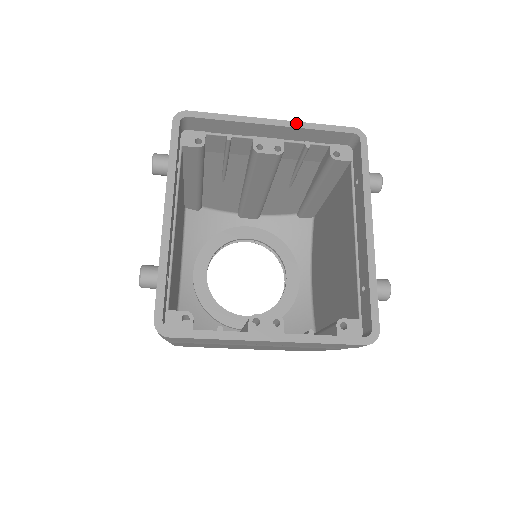
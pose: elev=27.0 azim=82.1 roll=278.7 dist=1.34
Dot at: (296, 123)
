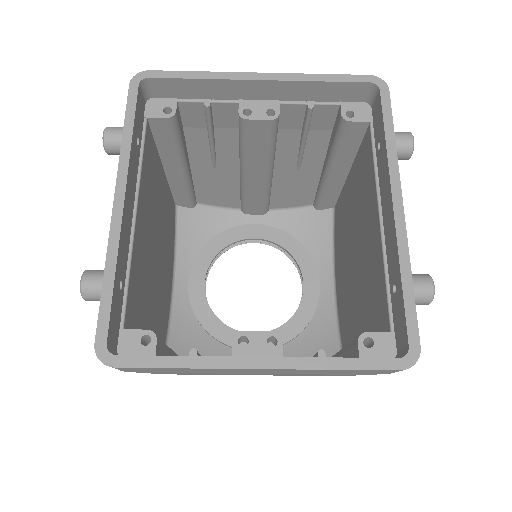
Dot at: (291, 75)
